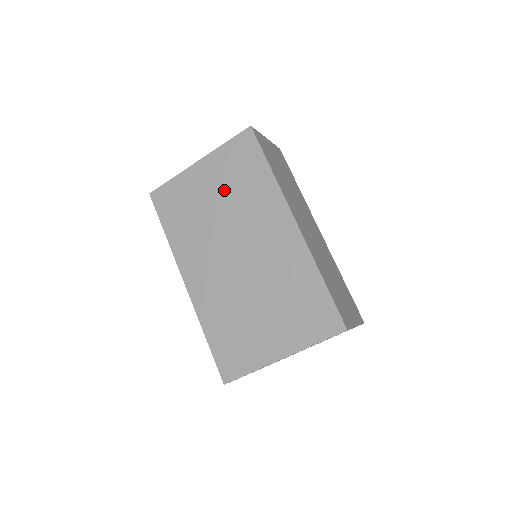
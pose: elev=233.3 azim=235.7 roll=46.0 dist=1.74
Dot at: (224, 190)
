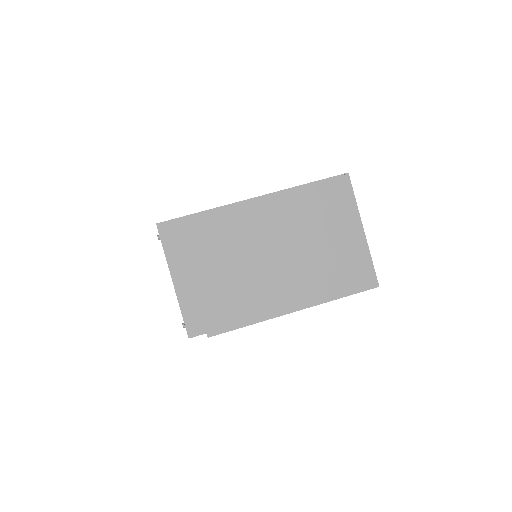
Dot at: occluded
